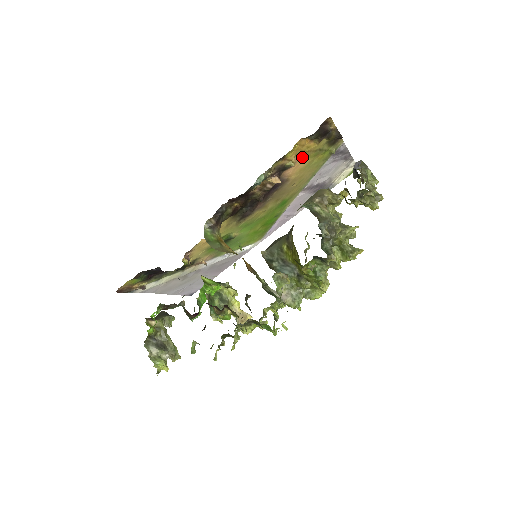
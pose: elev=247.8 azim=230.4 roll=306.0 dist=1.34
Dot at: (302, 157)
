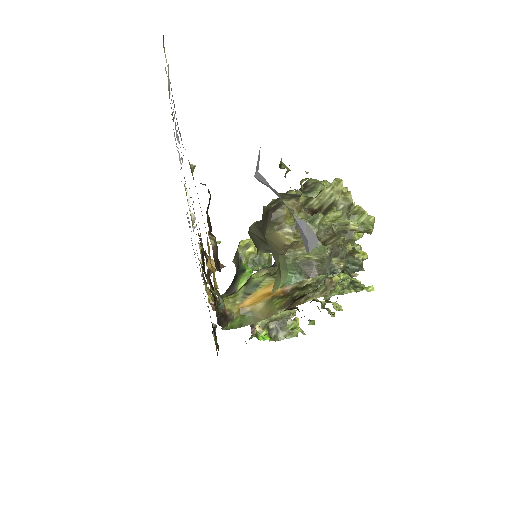
Dot at: occluded
